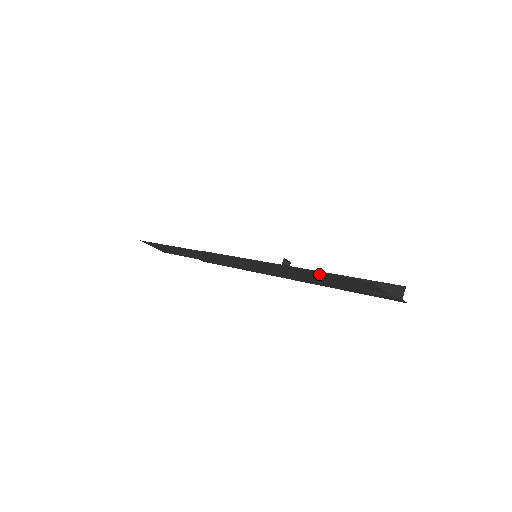
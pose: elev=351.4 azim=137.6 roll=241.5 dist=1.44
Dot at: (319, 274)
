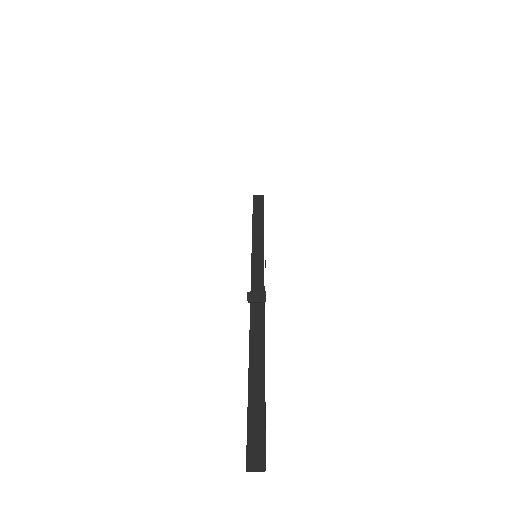
Dot at: occluded
